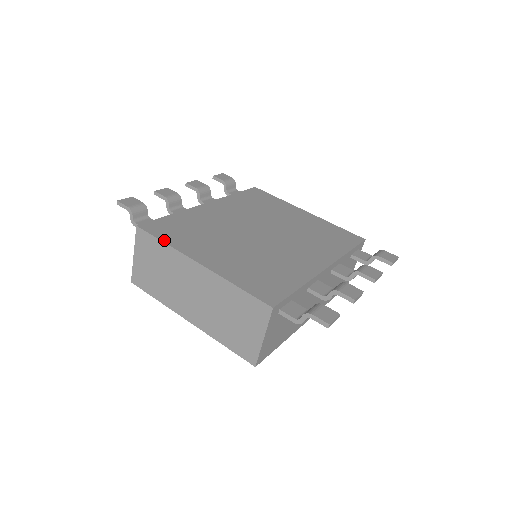
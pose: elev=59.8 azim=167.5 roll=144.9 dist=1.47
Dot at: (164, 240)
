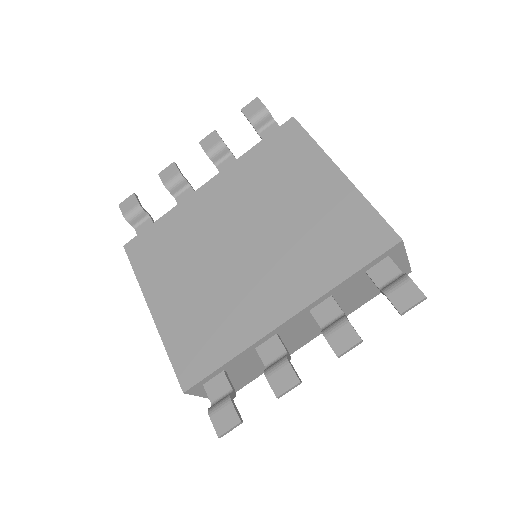
Dot at: (136, 271)
